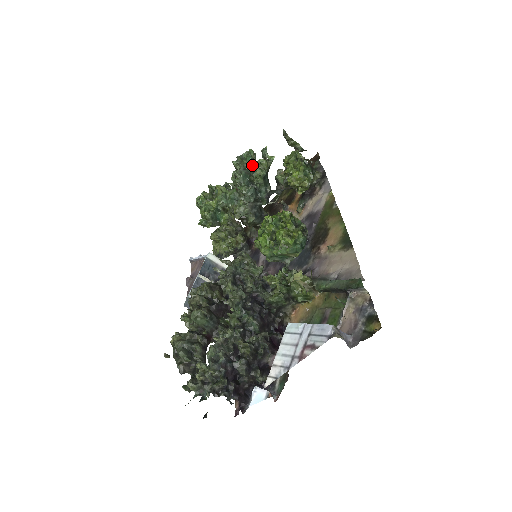
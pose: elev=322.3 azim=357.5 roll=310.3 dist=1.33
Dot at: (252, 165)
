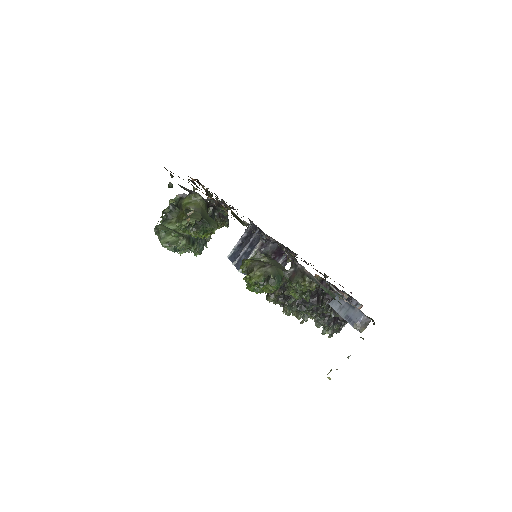
Dot at: occluded
